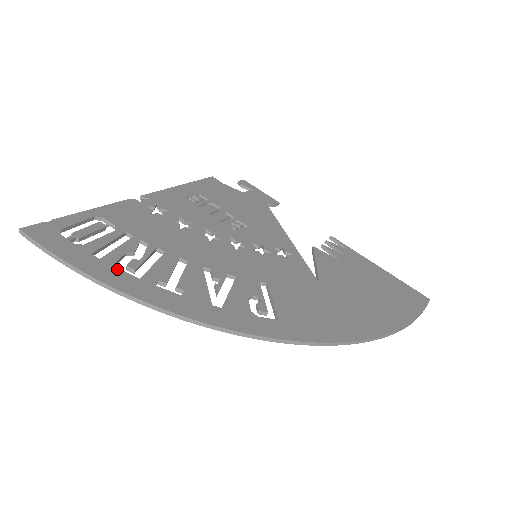
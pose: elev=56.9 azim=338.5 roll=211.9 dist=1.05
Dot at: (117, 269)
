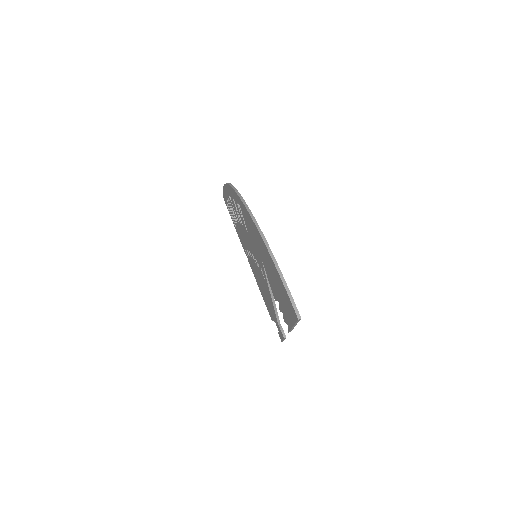
Dot at: occluded
